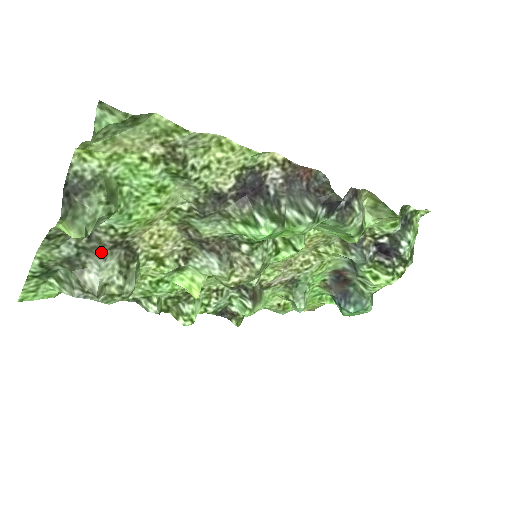
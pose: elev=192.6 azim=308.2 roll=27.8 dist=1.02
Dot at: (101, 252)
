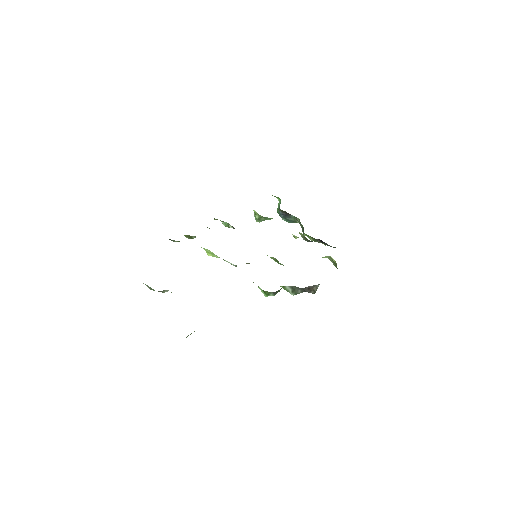
Dot at: occluded
